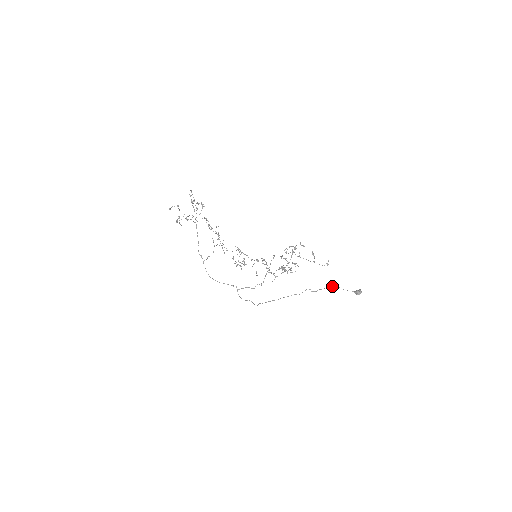
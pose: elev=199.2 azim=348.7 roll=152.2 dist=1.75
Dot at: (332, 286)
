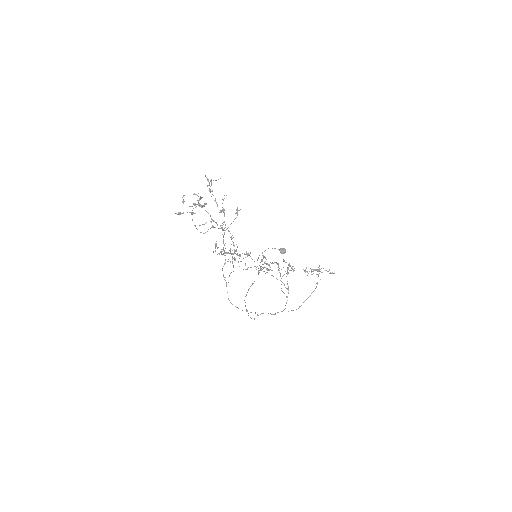
Dot at: (268, 248)
